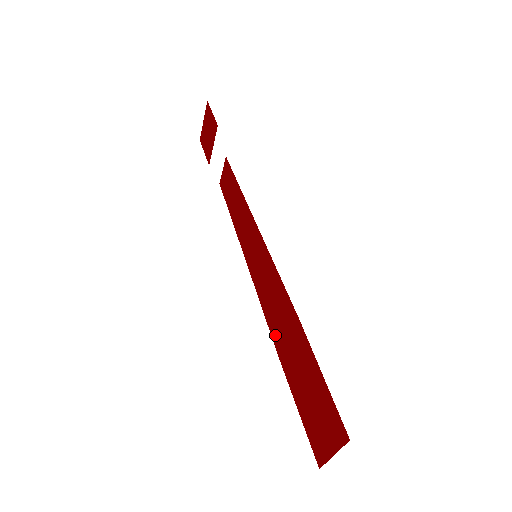
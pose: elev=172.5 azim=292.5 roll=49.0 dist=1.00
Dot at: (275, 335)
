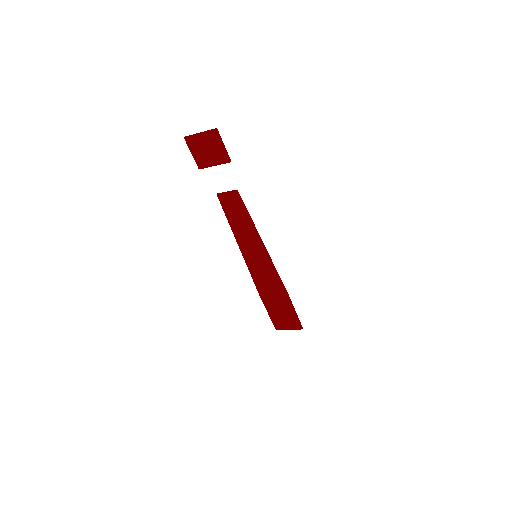
Dot at: (261, 289)
